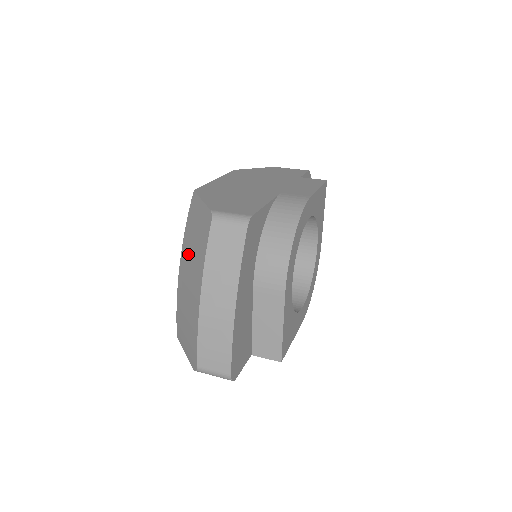
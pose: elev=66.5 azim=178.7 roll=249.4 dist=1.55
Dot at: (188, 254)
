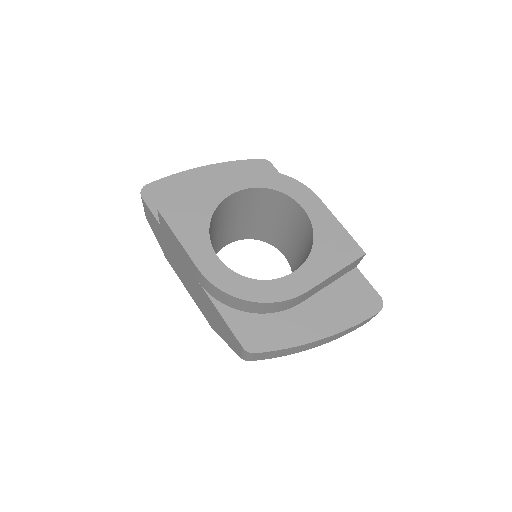
Dot at: occluded
